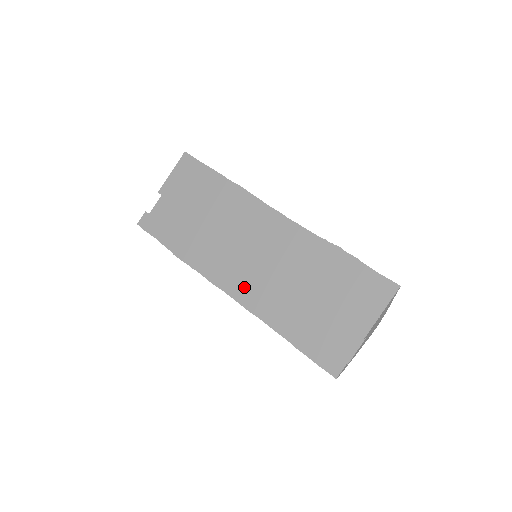
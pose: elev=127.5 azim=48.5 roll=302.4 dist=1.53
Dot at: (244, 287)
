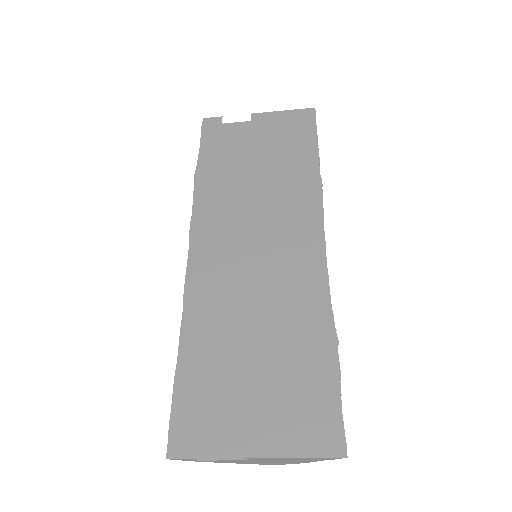
Dot at: (209, 266)
